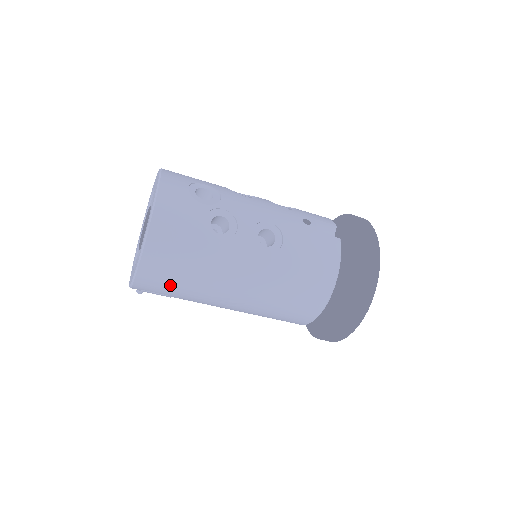
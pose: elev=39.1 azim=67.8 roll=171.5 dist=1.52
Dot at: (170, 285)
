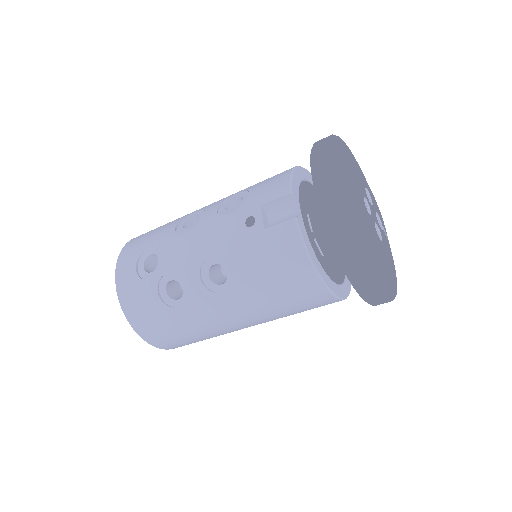
Dot at: (193, 342)
